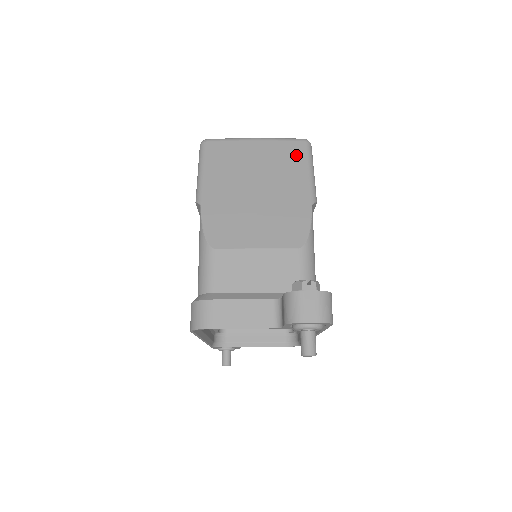
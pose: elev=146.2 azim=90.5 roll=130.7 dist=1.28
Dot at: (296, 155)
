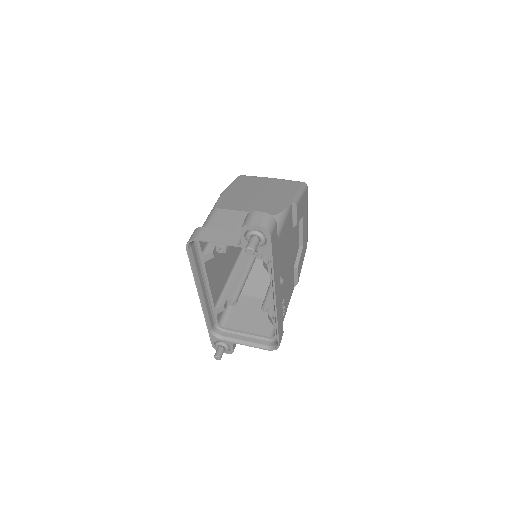
Dot at: (294, 186)
